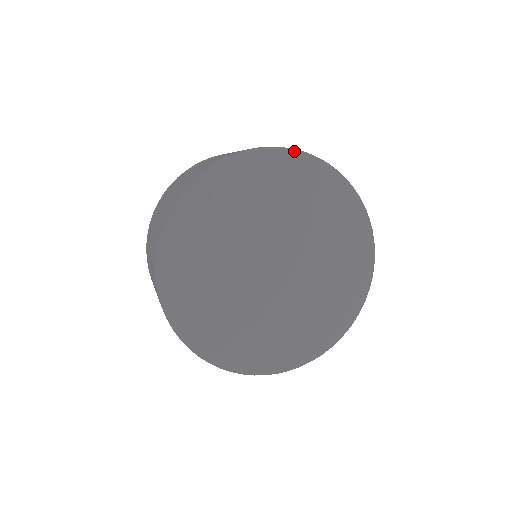
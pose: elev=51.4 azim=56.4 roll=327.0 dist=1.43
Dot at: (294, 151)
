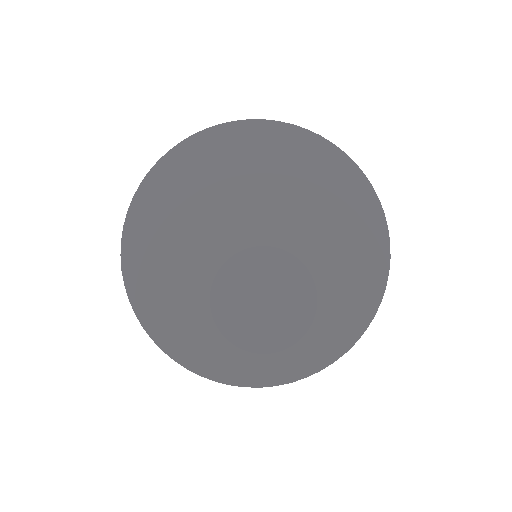
Dot at: (208, 130)
